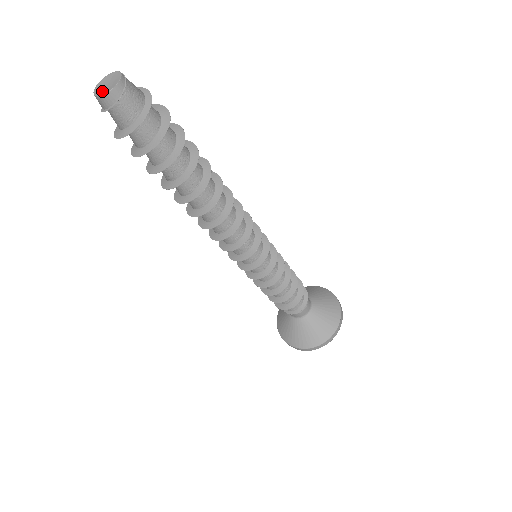
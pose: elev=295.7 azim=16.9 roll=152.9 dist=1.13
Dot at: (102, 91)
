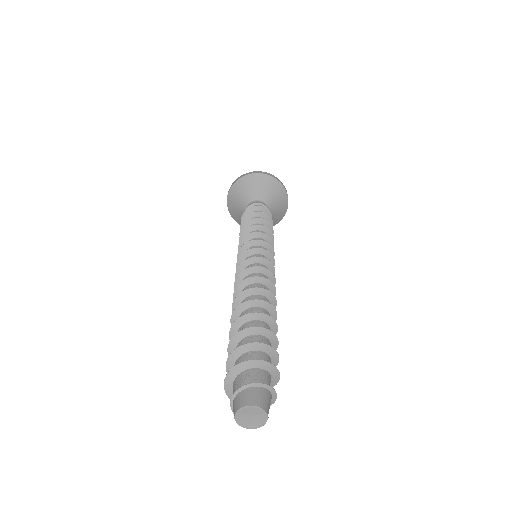
Dot at: (242, 419)
